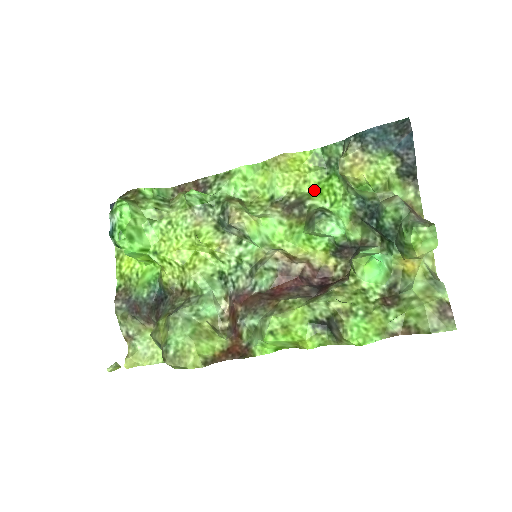
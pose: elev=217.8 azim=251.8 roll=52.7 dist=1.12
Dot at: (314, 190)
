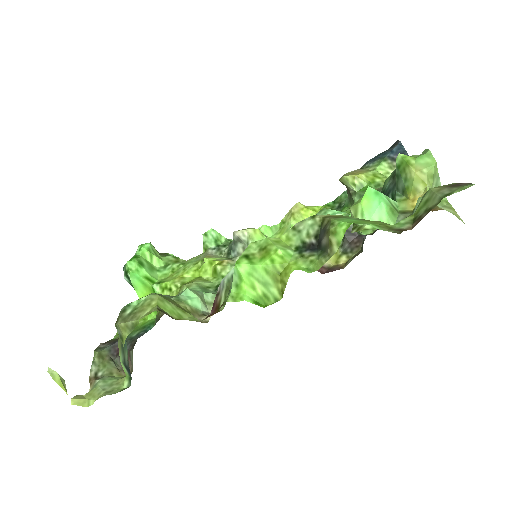
Dot at: occluded
